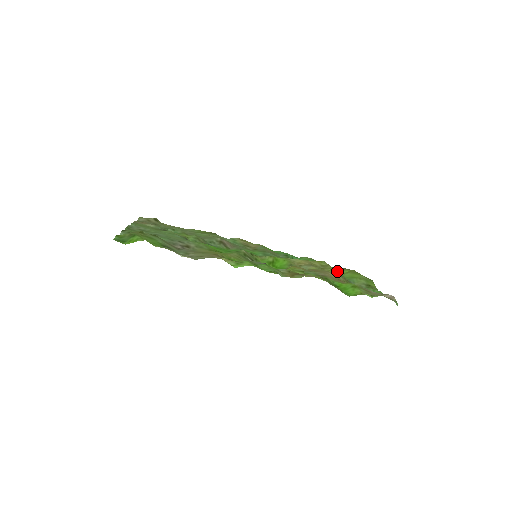
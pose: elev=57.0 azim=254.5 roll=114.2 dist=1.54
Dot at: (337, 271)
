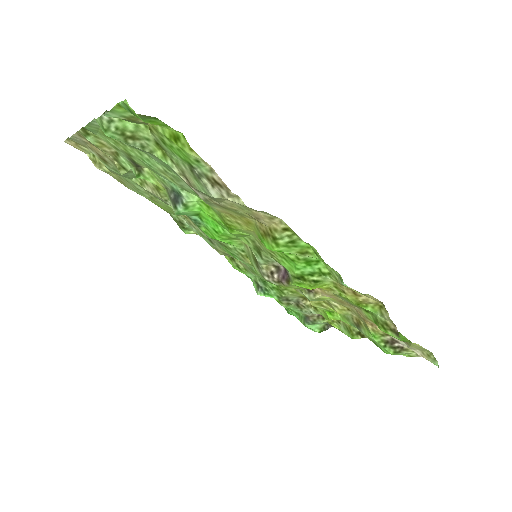
Dot at: occluded
